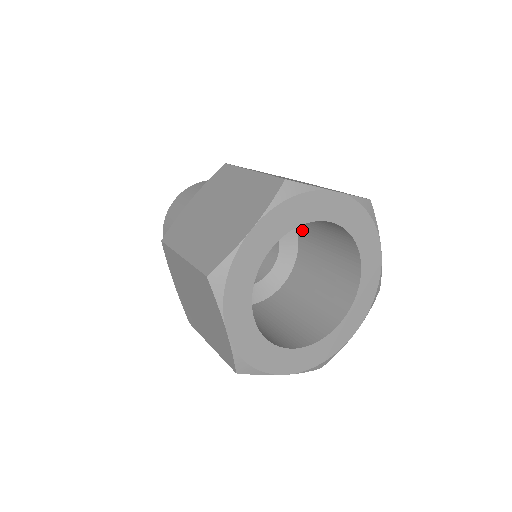
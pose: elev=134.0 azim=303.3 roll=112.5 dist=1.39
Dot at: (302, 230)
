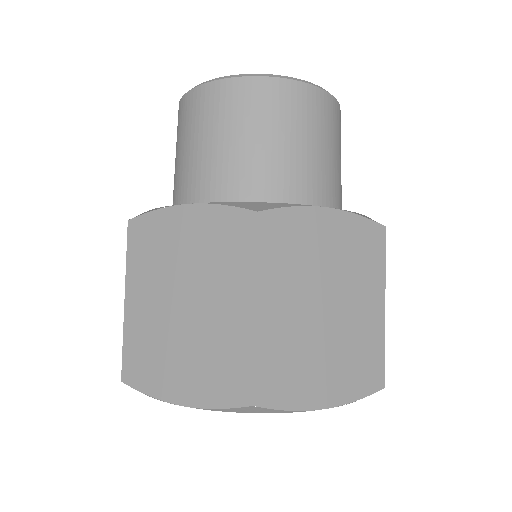
Dot at: occluded
